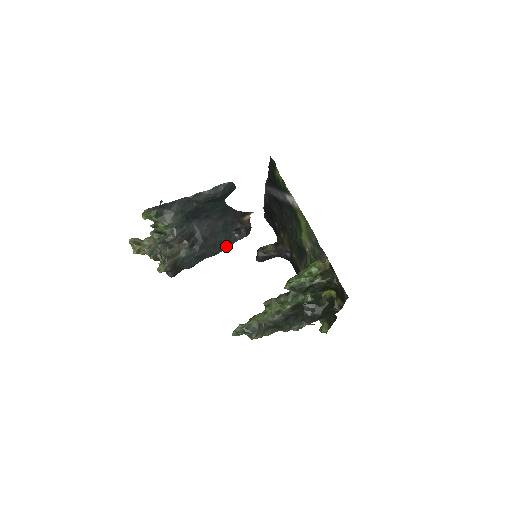
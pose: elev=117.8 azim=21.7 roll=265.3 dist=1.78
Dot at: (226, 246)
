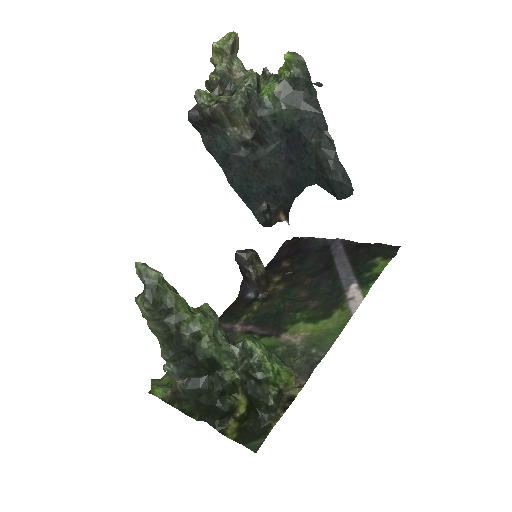
Dot at: (244, 196)
